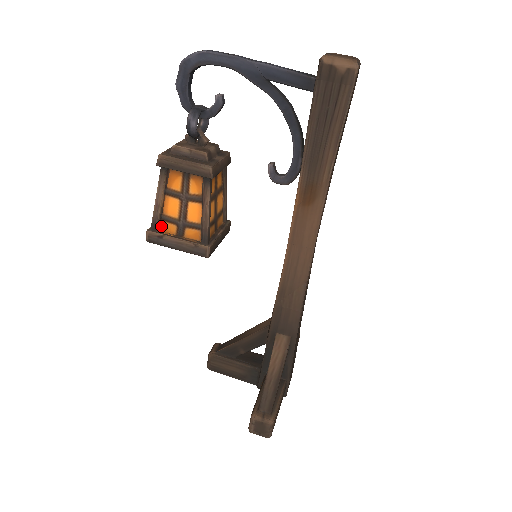
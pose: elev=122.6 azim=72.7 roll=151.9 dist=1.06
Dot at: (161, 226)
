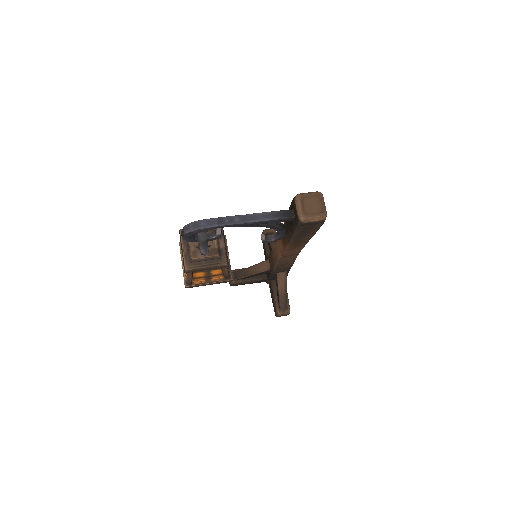
Dot at: (193, 281)
